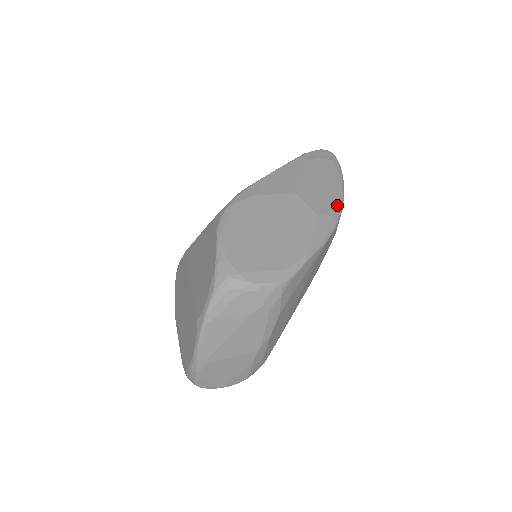
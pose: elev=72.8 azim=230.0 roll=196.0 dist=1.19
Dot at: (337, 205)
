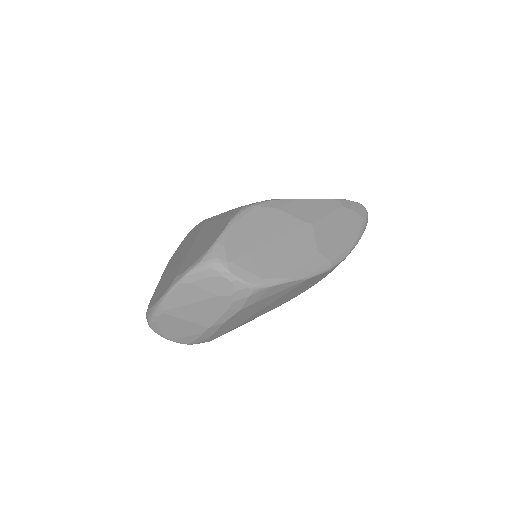
Dot at: (340, 254)
